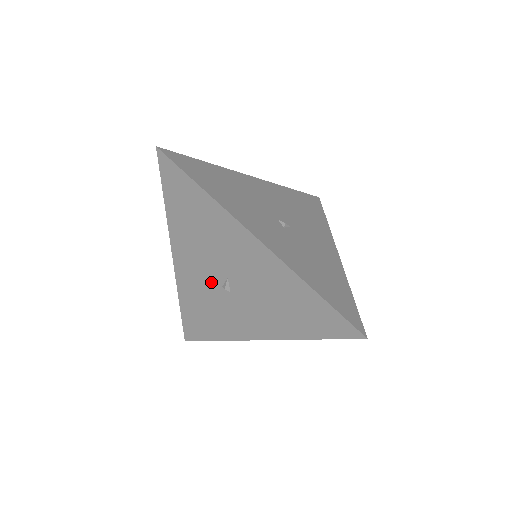
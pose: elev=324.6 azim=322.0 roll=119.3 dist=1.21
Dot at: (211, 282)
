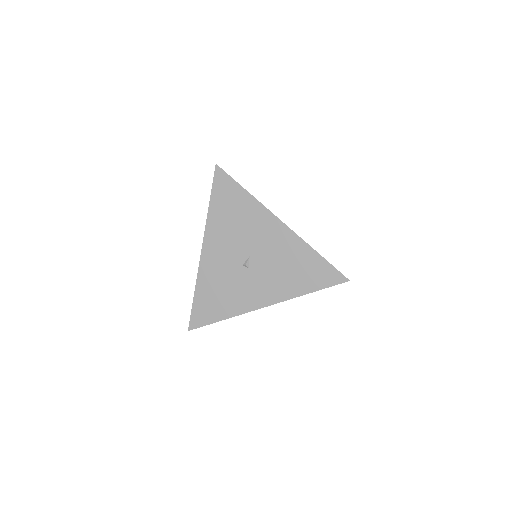
Dot at: (233, 263)
